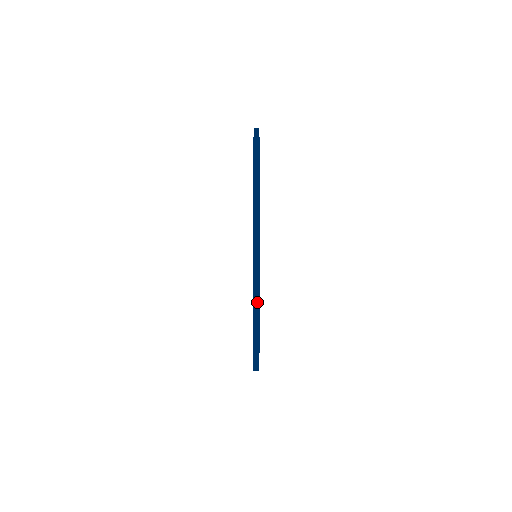
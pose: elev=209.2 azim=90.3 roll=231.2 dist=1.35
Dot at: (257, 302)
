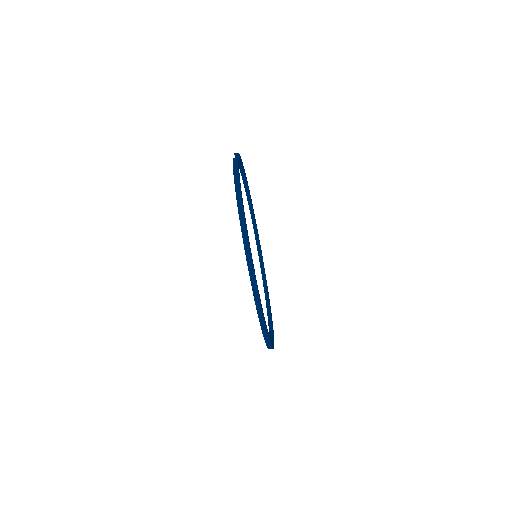
Dot at: (254, 282)
